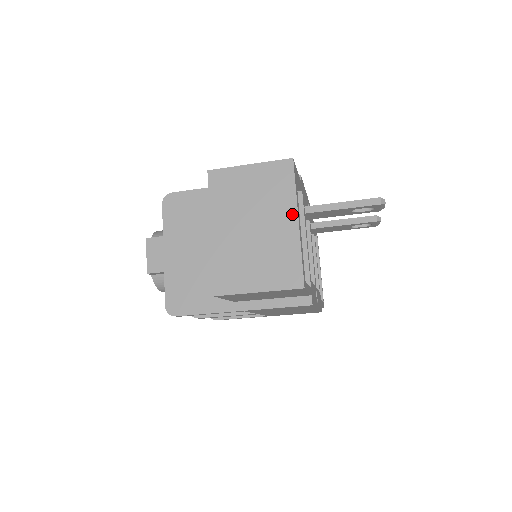
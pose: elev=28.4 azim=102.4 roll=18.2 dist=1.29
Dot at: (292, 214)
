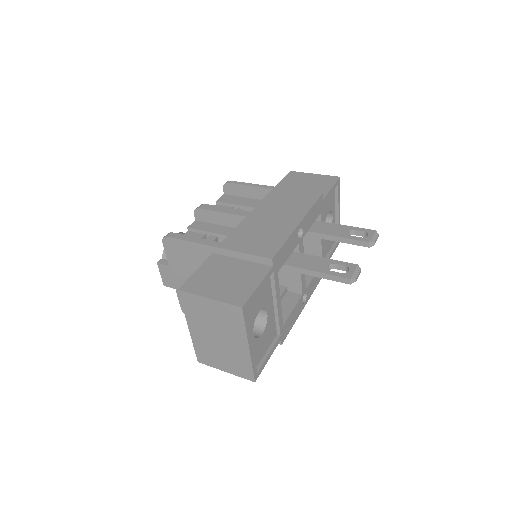
Dot at: (244, 342)
